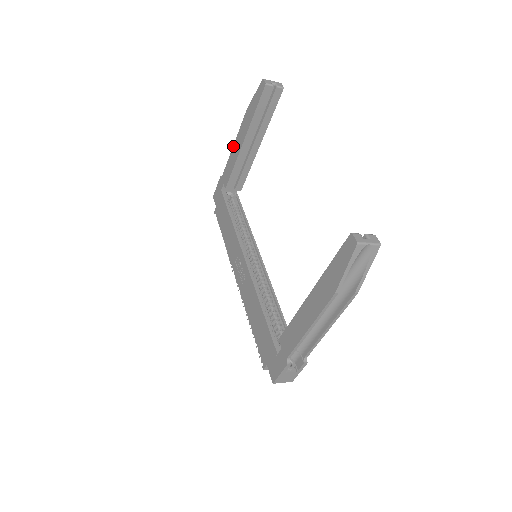
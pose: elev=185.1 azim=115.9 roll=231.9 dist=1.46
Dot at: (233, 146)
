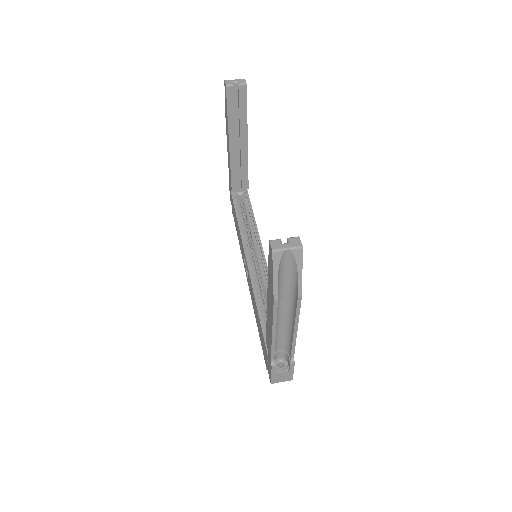
Dot at: (227, 149)
